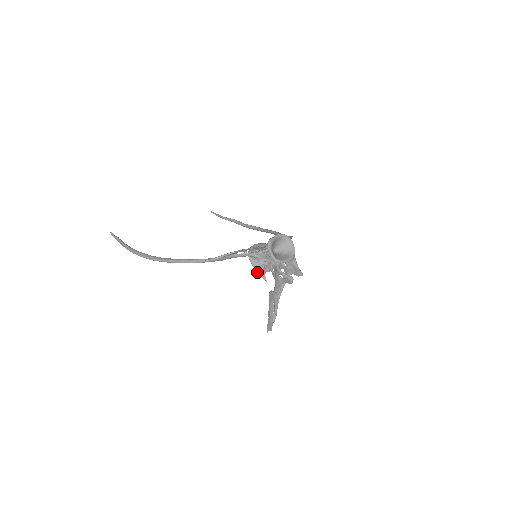
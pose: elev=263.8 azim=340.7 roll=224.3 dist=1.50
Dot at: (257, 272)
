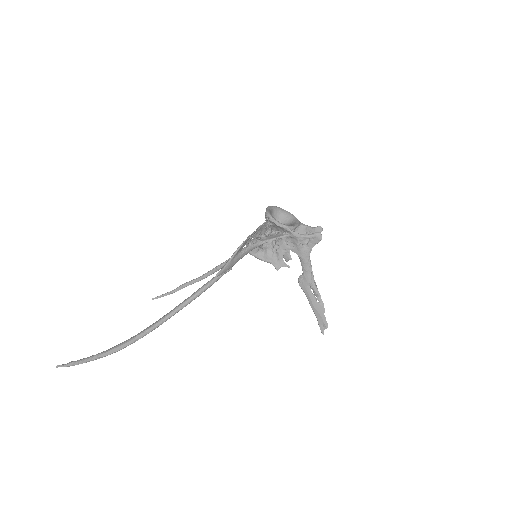
Dot at: occluded
